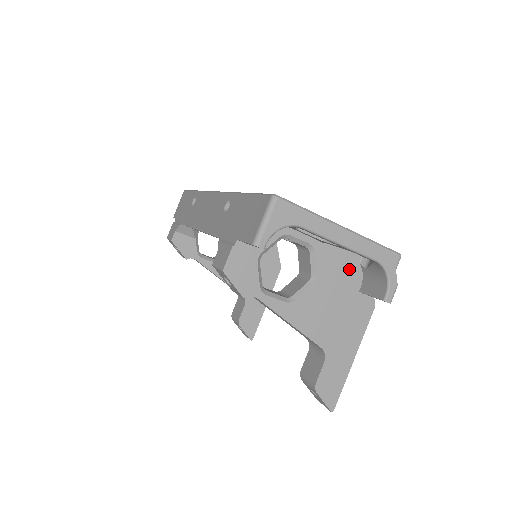
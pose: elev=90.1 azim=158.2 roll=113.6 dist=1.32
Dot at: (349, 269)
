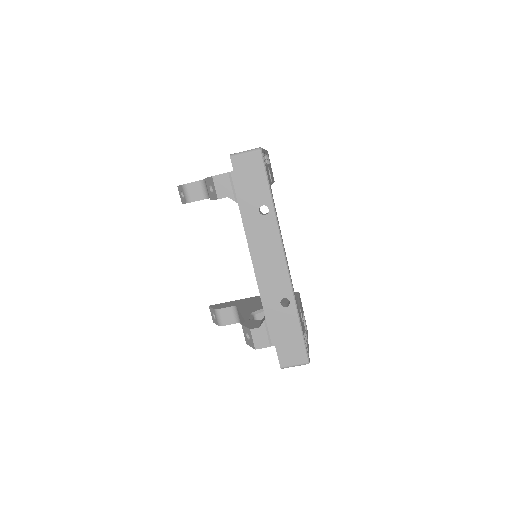
Dot at: occluded
